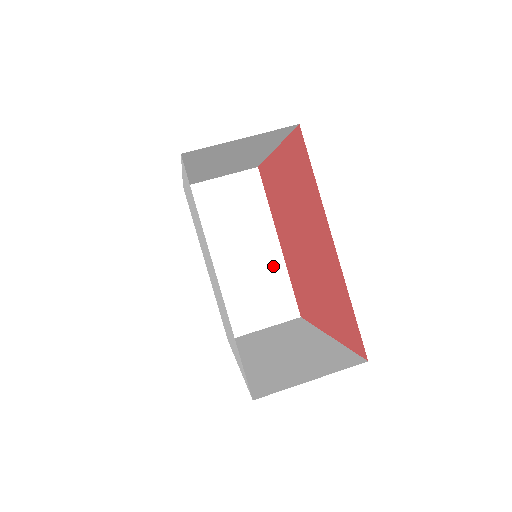
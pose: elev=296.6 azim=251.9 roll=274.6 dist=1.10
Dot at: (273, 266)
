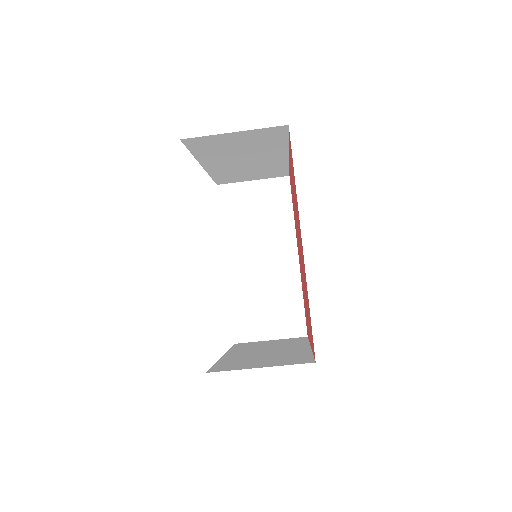
Dot at: (275, 163)
